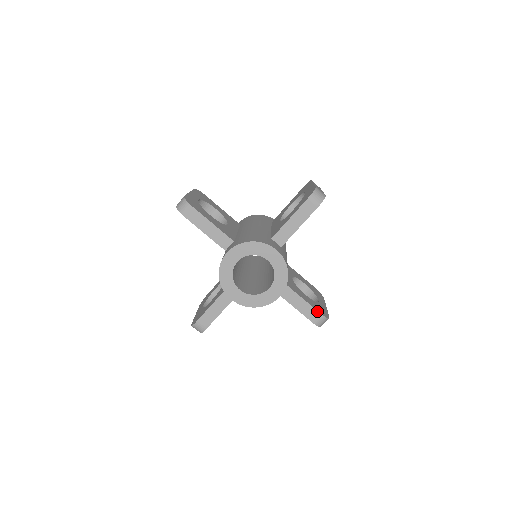
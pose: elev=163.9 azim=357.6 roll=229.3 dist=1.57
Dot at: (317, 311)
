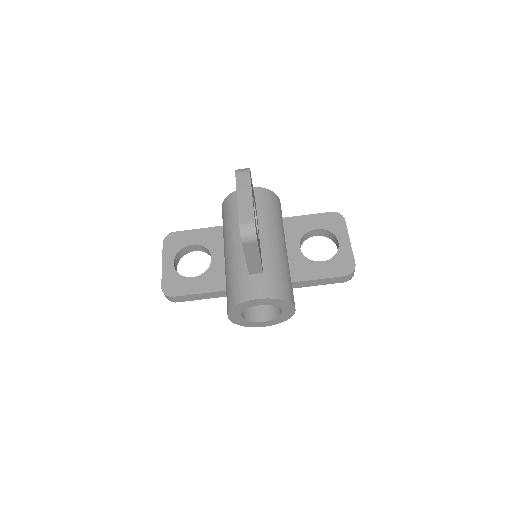
Dot at: (339, 277)
